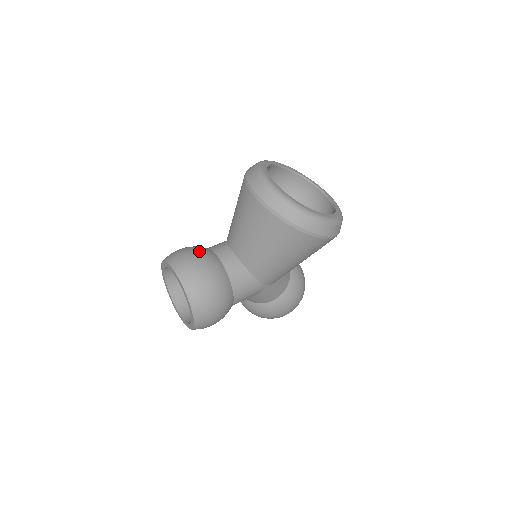
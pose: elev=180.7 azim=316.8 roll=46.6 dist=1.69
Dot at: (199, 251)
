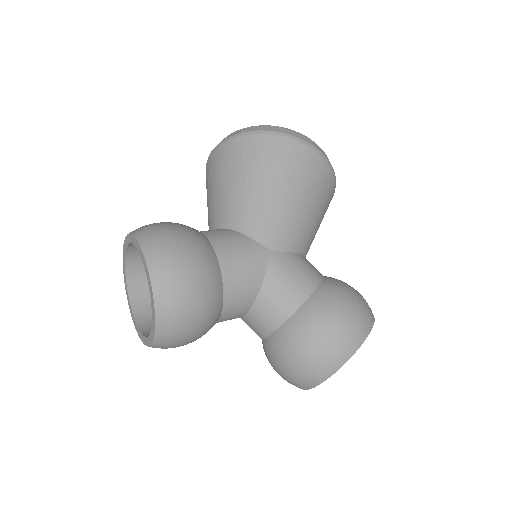
Dot at: occluded
